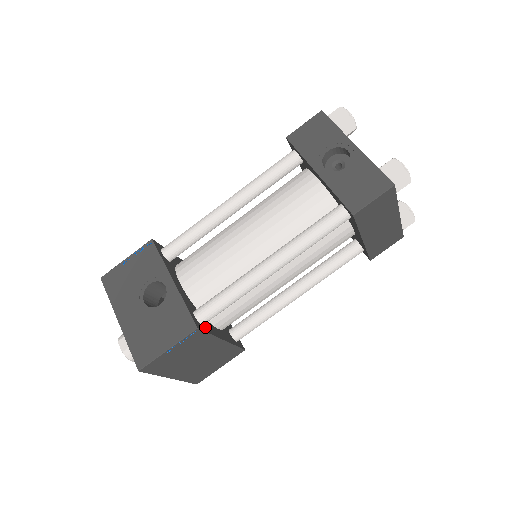
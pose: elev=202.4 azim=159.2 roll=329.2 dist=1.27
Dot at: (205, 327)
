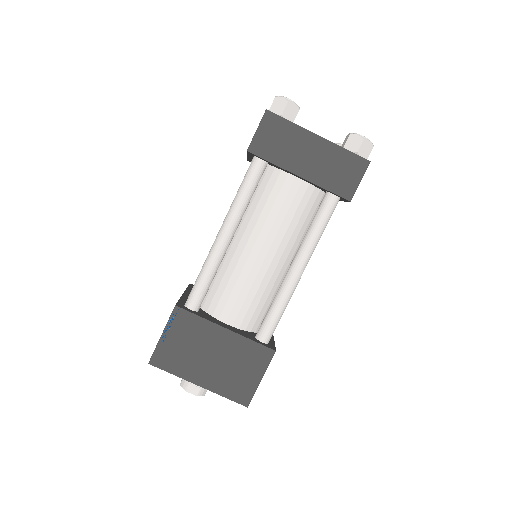
Dot at: (195, 312)
